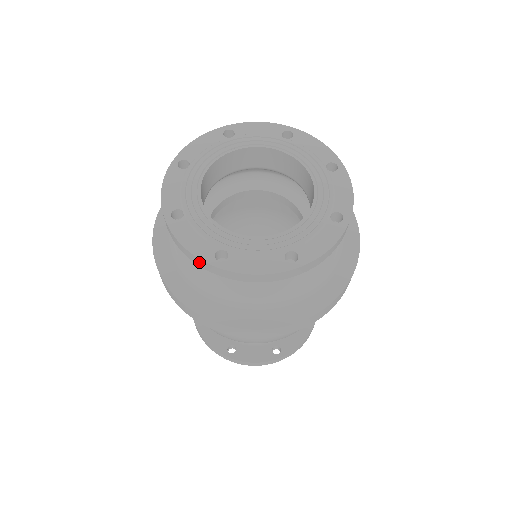
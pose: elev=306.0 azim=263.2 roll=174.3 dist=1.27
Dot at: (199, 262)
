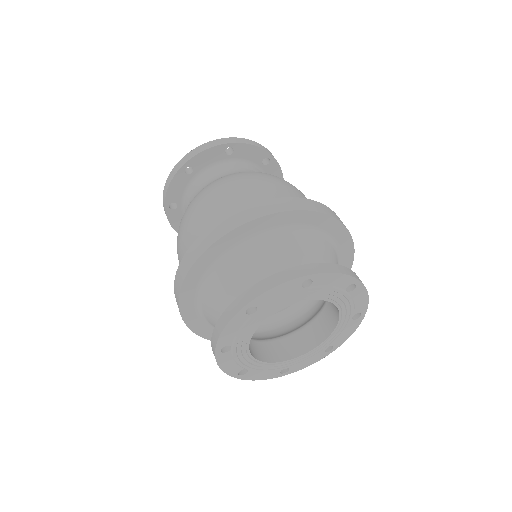
Dot at: occluded
